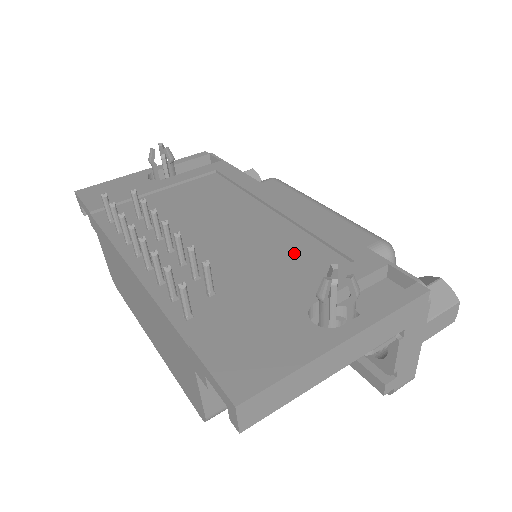
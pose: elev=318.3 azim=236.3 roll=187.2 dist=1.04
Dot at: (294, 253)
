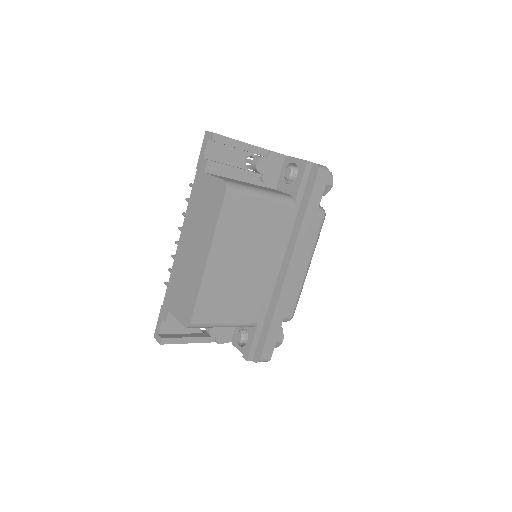
Dot at: occluded
